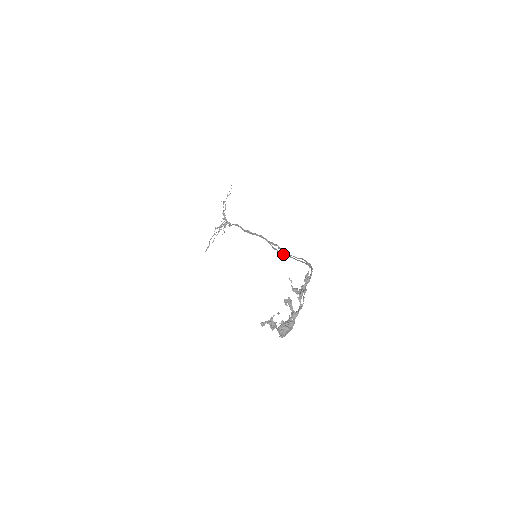
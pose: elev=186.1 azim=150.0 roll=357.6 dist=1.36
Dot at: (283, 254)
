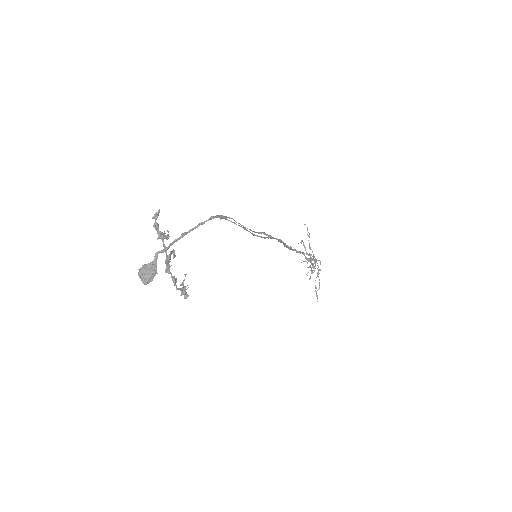
Dot at: (251, 233)
